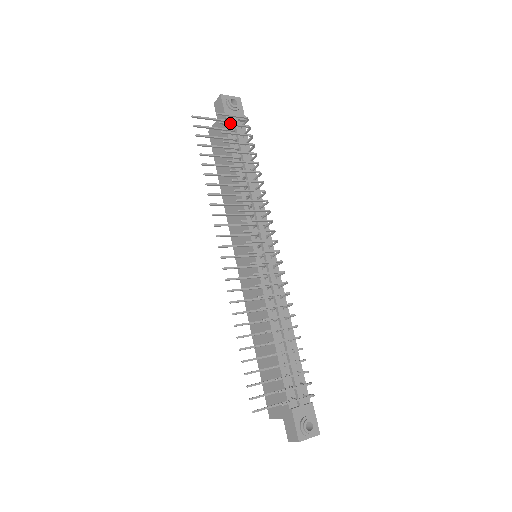
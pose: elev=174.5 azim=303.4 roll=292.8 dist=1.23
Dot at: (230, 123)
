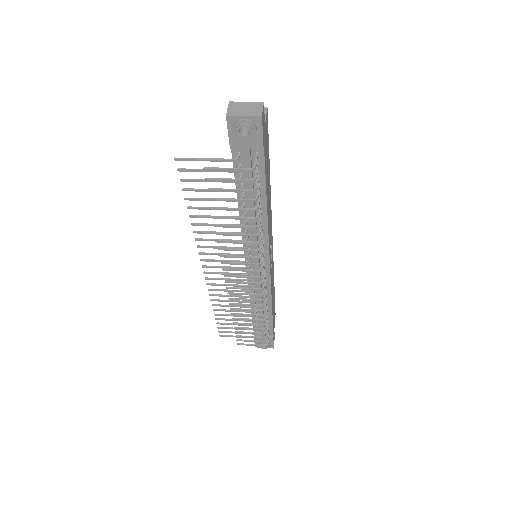
Dot at: (221, 180)
